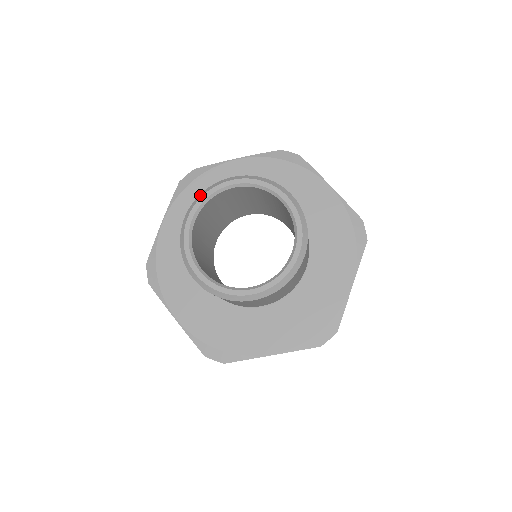
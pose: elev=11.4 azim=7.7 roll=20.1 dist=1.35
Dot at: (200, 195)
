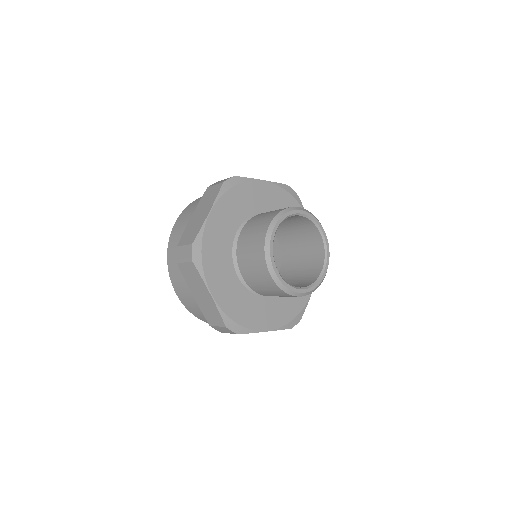
Dot at: (280, 213)
